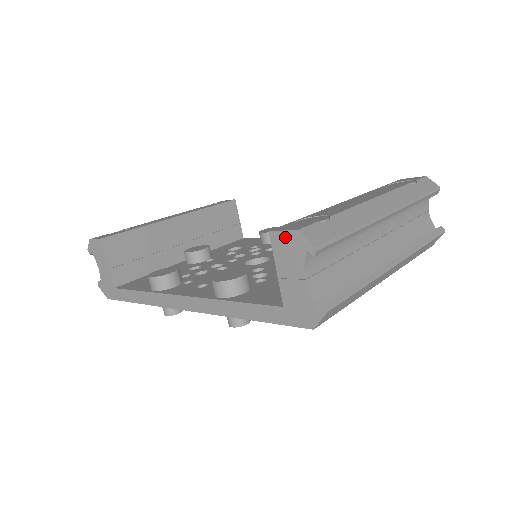
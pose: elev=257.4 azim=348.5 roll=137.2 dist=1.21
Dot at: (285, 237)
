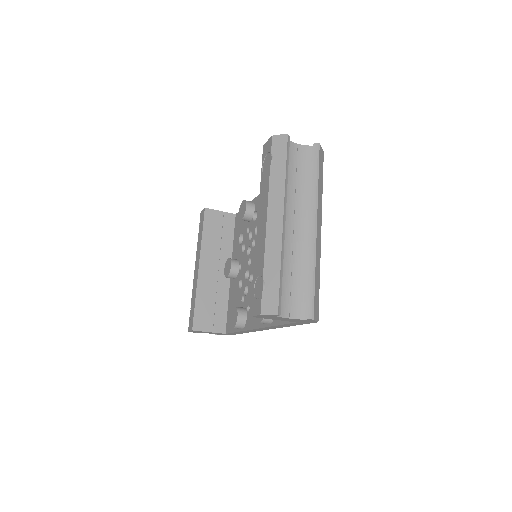
Dot at: (260, 316)
